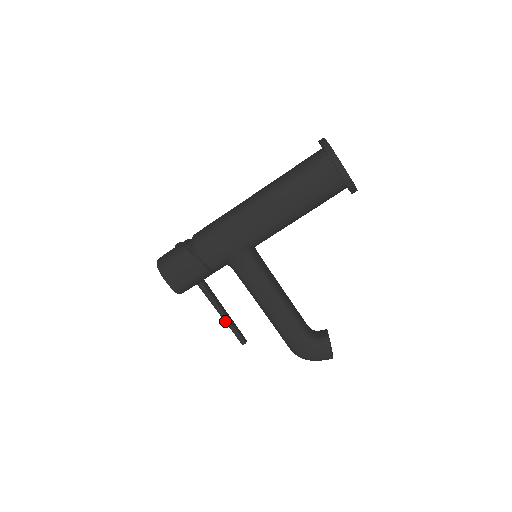
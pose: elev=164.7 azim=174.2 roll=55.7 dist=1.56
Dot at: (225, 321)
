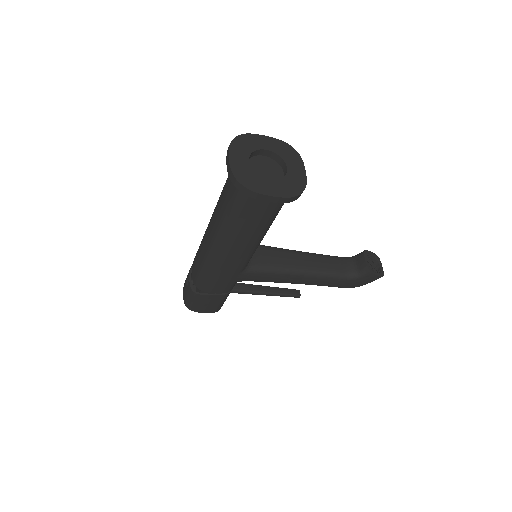
Dot at: occluded
